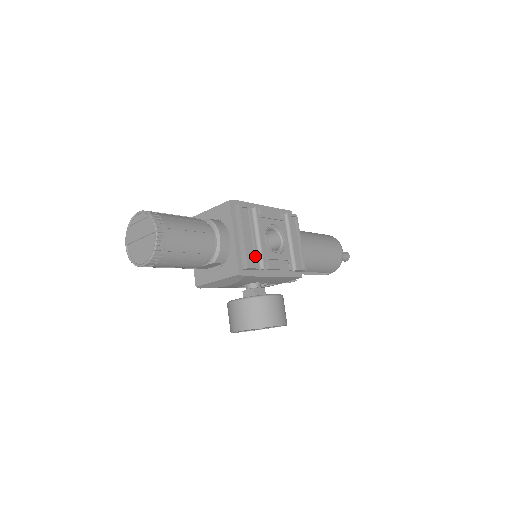
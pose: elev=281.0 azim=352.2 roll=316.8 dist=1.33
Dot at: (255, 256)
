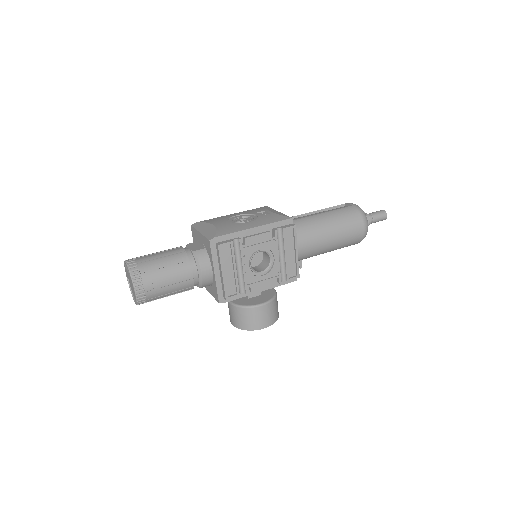
Dot at: (236, 286)
